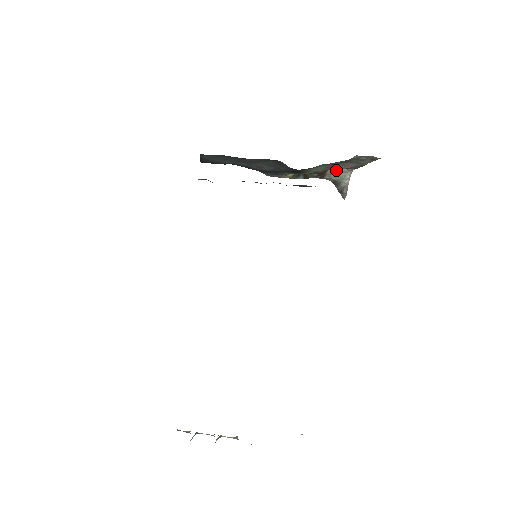
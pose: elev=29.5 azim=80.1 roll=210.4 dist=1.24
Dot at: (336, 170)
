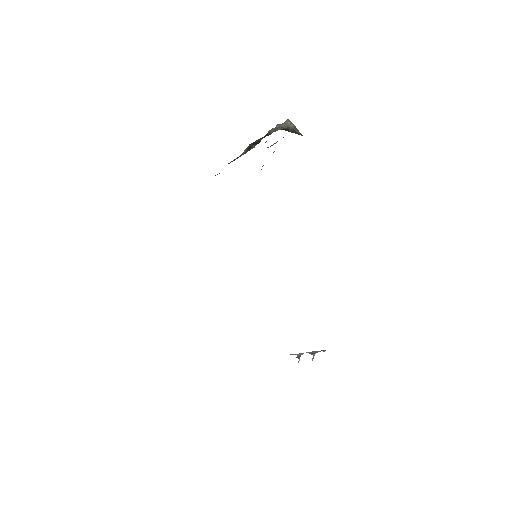
Dot at: (274, 128)
